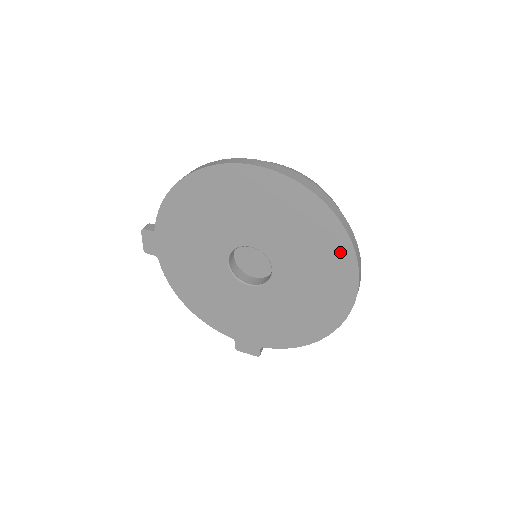
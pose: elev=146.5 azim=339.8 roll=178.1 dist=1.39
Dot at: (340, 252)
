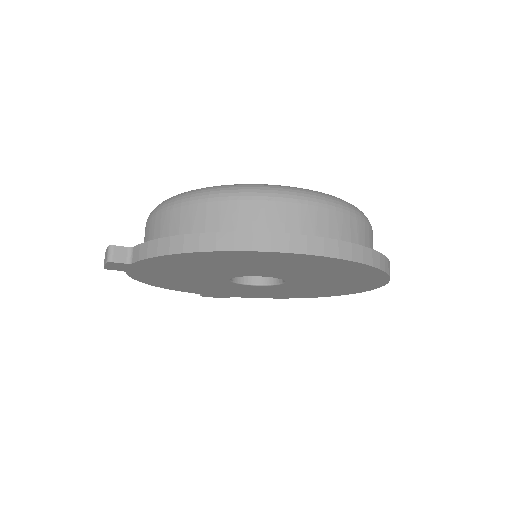
Dot at: (370, 284)
